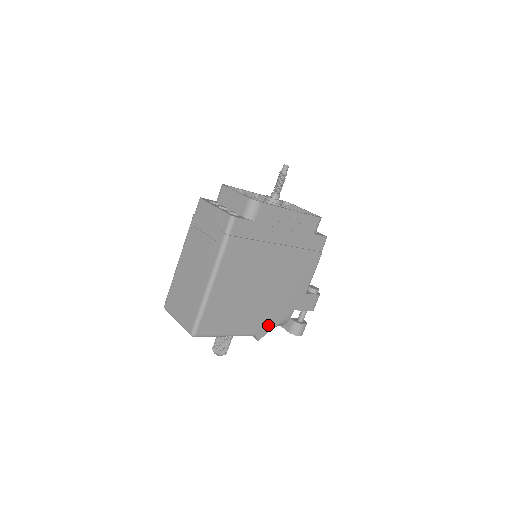
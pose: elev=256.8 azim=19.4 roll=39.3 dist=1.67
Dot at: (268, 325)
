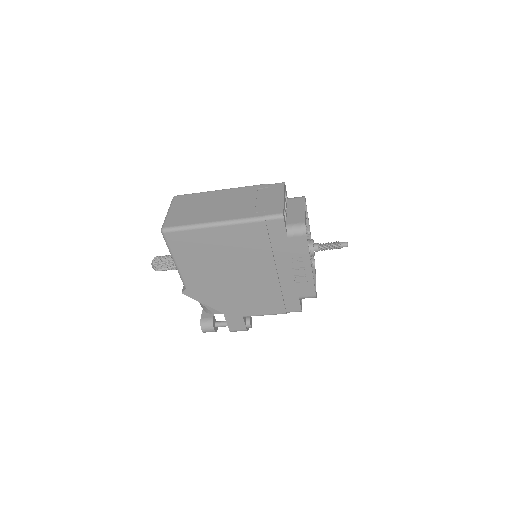
Dot at: (200, 295)
